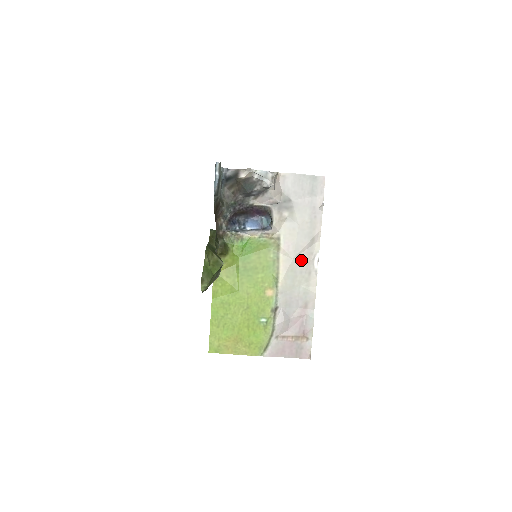
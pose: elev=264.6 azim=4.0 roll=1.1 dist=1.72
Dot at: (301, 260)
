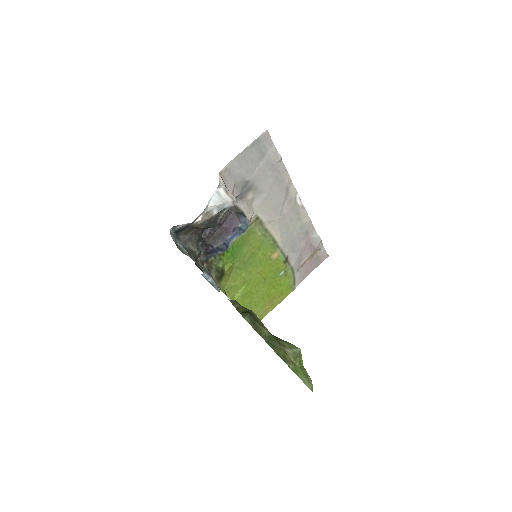
Dot at: (286, 213)
